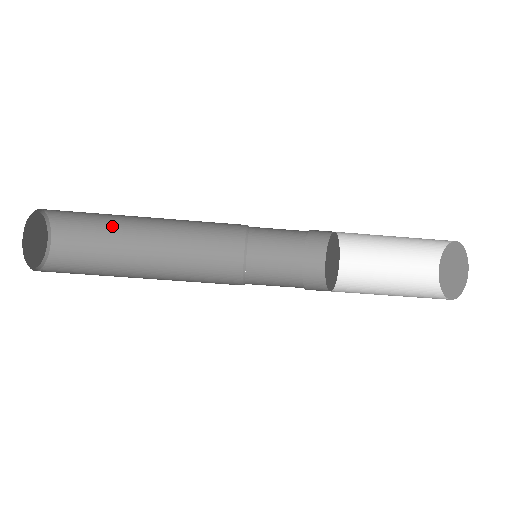
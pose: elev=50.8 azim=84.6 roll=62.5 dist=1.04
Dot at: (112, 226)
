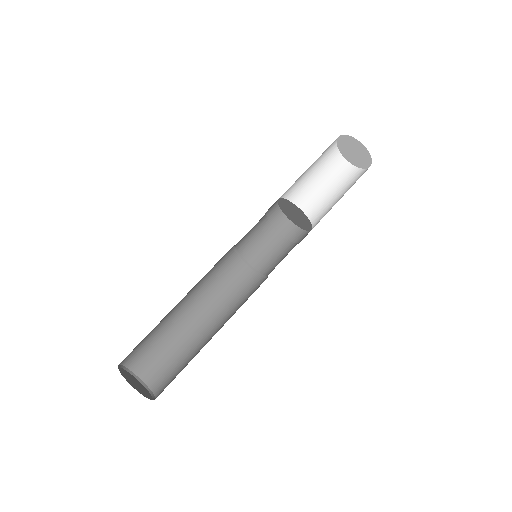
Dot at: (174, 340)
